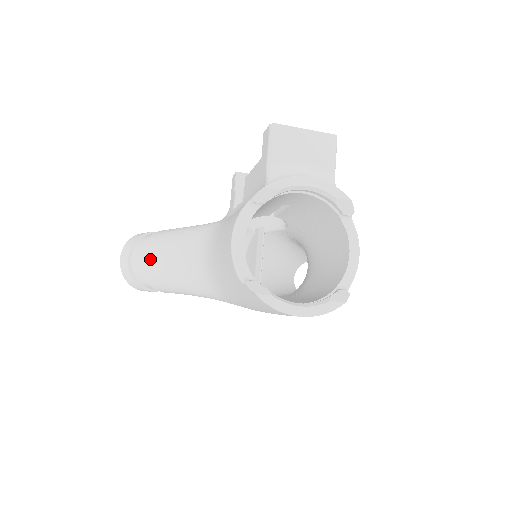
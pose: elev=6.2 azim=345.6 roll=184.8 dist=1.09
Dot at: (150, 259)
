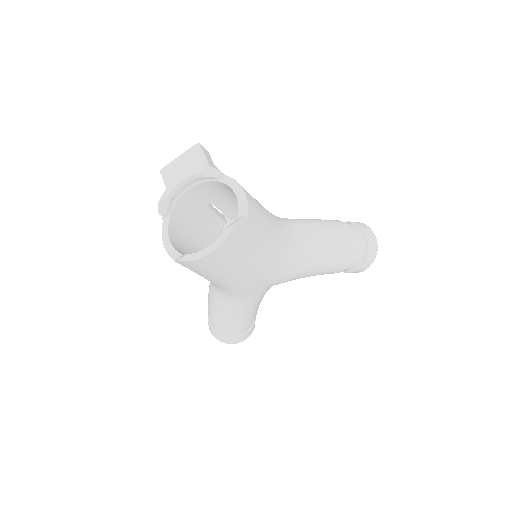
Dot at: (209, 312)
